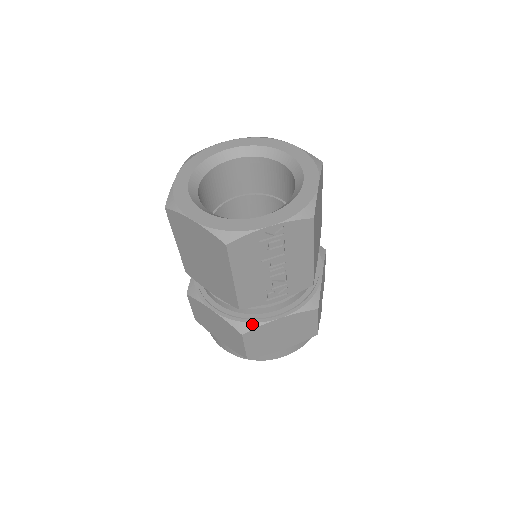
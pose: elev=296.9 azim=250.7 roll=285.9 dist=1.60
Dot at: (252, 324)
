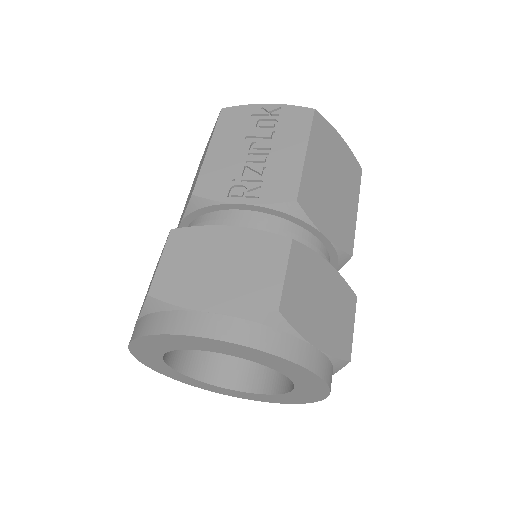
Dot at: occluded
